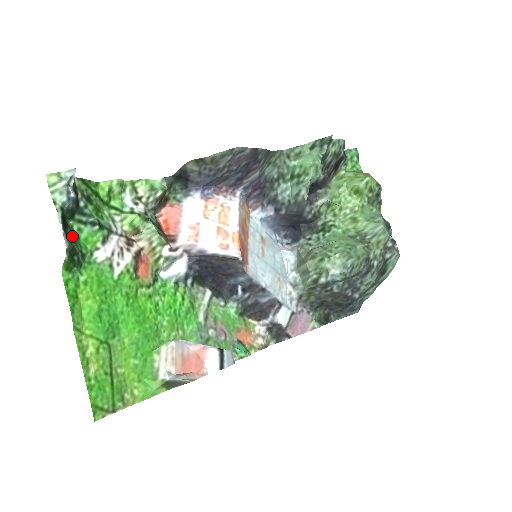
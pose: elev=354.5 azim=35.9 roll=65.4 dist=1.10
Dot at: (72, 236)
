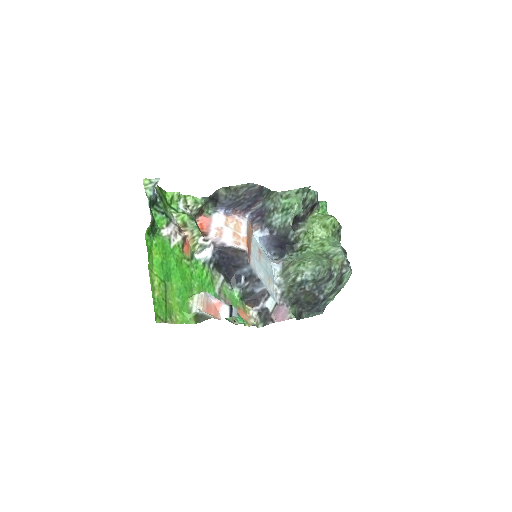
Dot at: occluded
